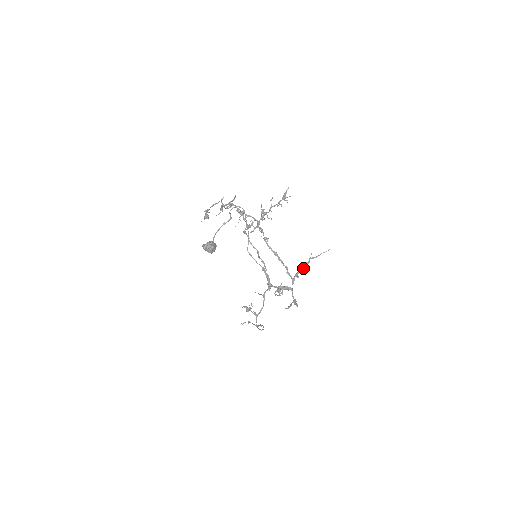
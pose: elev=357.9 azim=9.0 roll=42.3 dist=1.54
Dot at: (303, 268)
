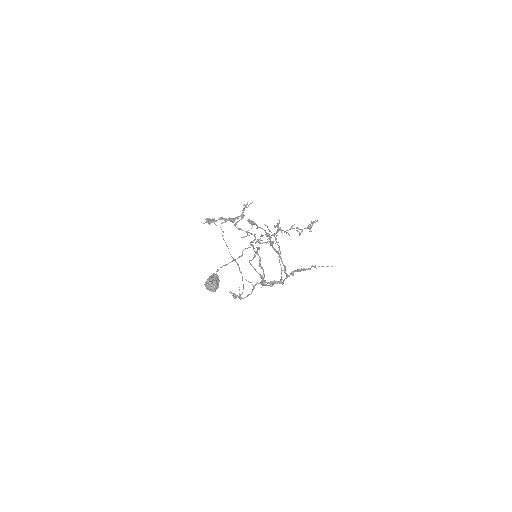
Dot at: (301, 270)
